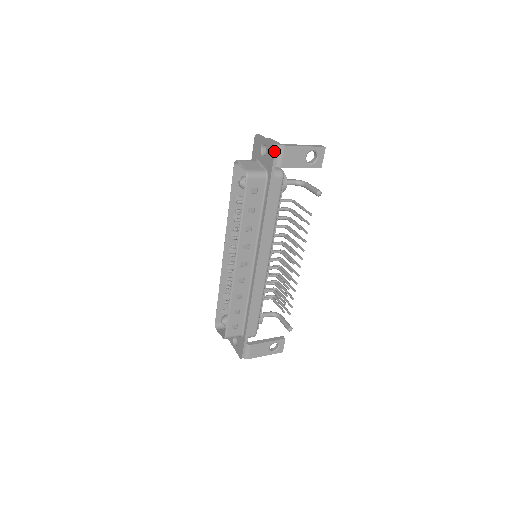
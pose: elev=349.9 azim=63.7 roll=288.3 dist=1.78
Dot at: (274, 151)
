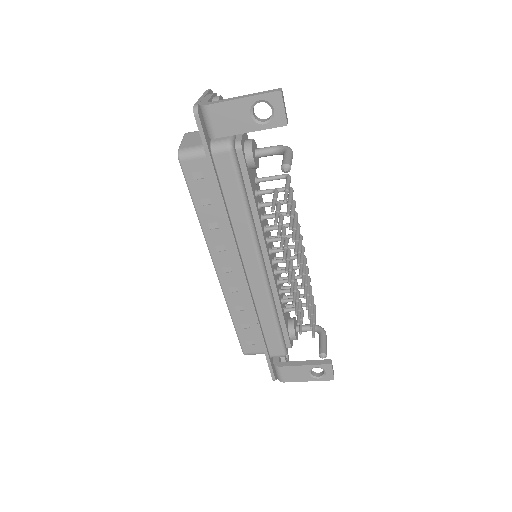
Dot at: occluded
